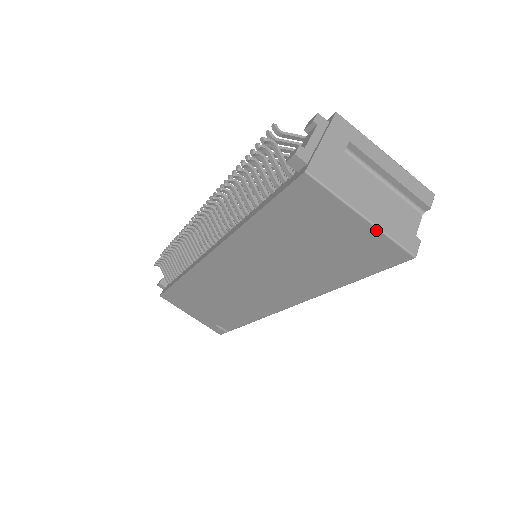
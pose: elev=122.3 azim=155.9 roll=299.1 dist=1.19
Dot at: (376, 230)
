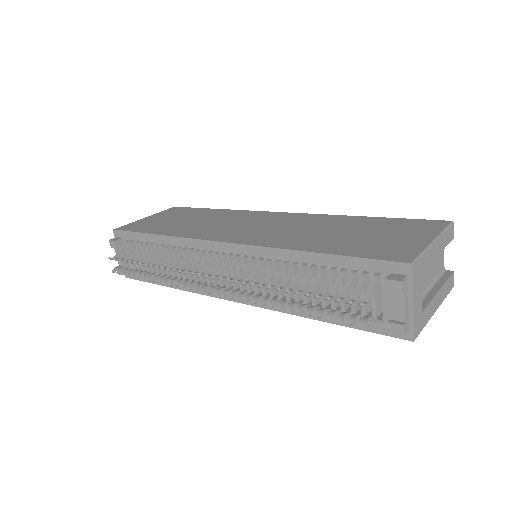
Dot at: occluded
